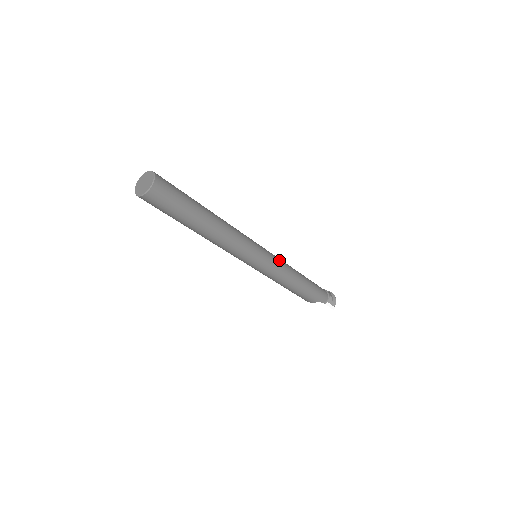
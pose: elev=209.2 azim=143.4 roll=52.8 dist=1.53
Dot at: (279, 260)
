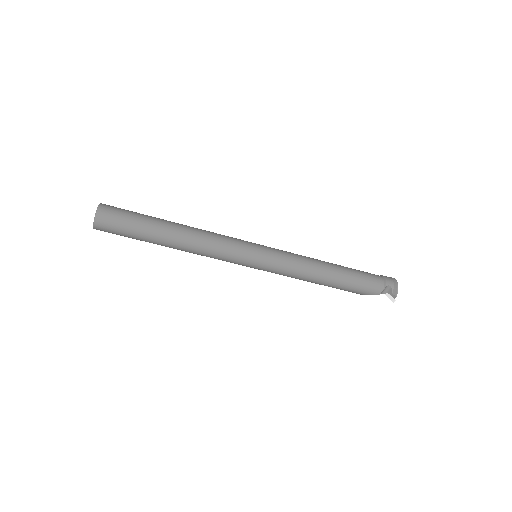
Dot at: (286, 258)
